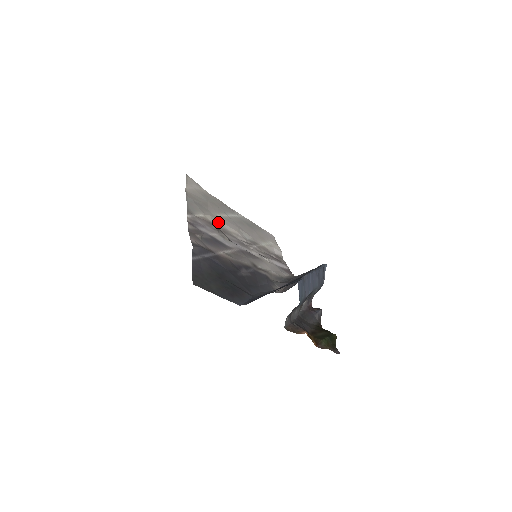
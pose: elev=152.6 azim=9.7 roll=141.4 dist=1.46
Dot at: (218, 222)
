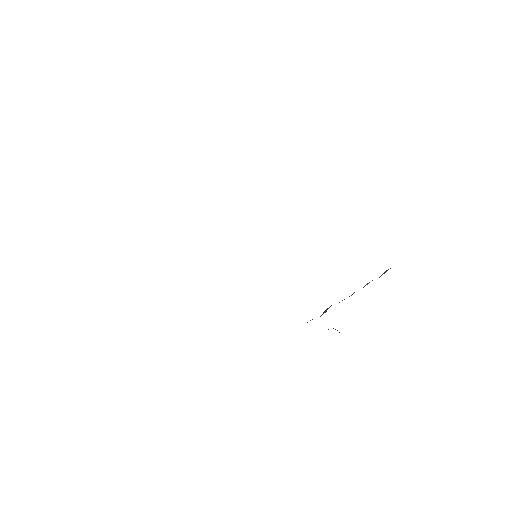
Dot at: occluded
